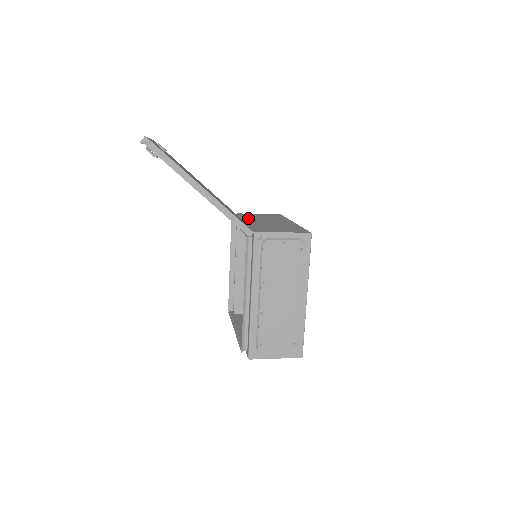
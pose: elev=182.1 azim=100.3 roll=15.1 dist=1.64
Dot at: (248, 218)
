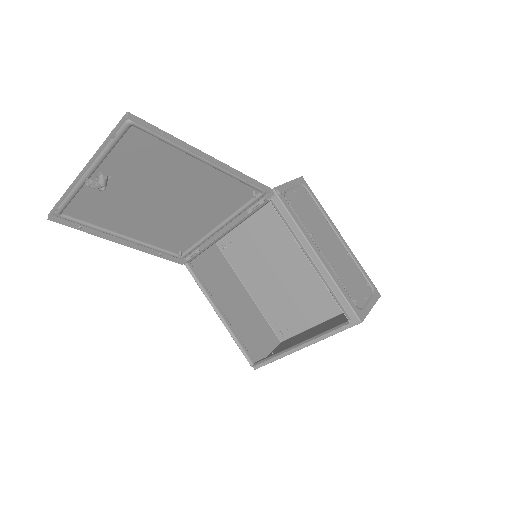
Dot at: occluded
